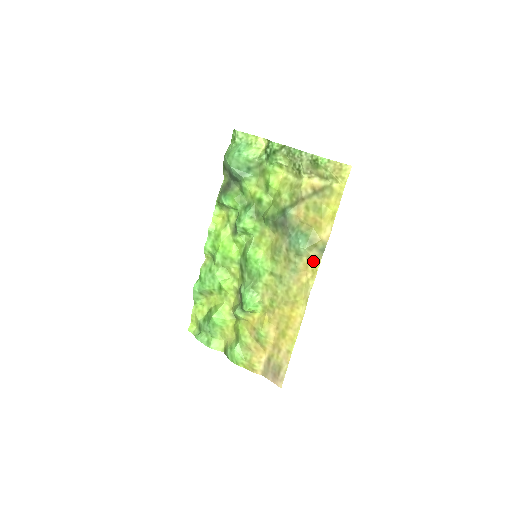
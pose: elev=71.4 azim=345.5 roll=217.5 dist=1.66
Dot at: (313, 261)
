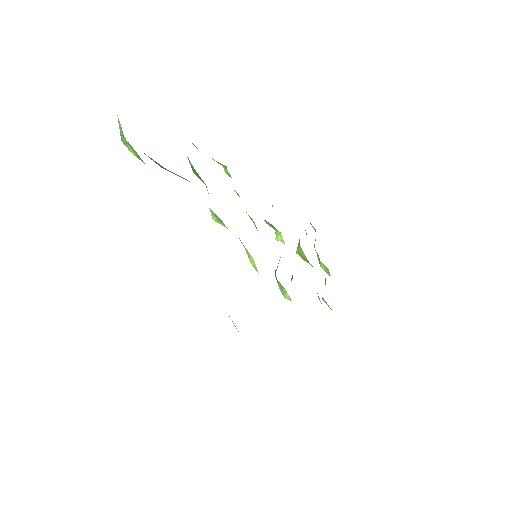
Dot at: occluded
